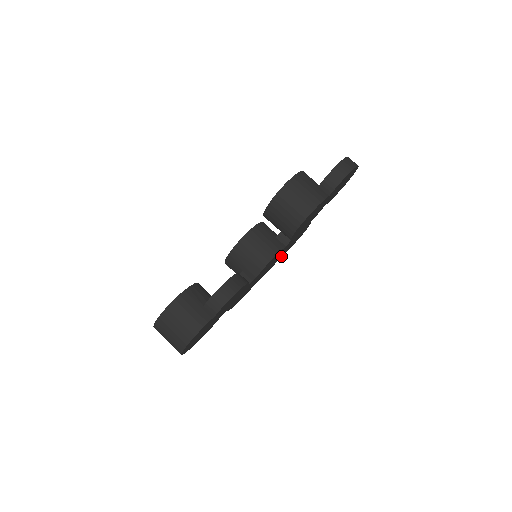
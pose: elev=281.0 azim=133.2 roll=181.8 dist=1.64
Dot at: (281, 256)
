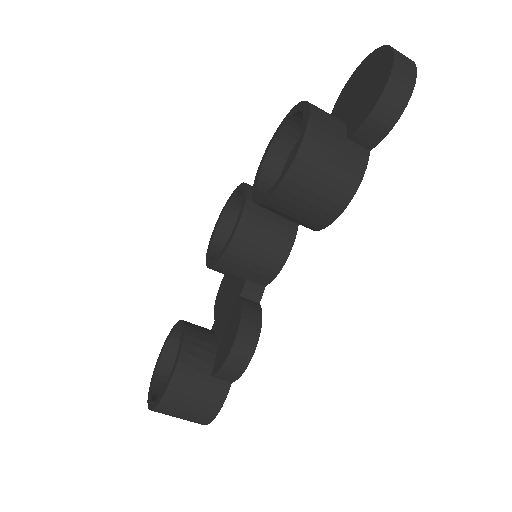
Dot at: occluded
